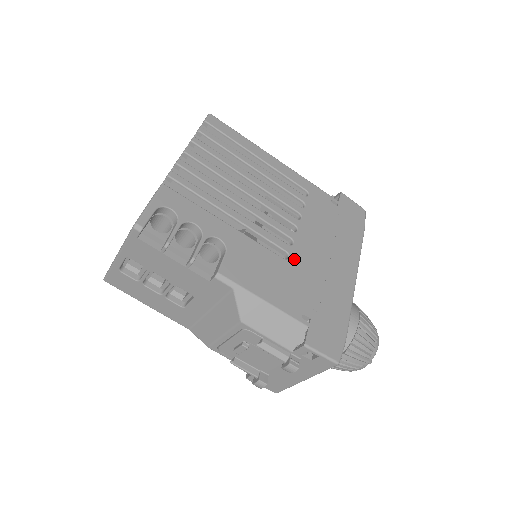
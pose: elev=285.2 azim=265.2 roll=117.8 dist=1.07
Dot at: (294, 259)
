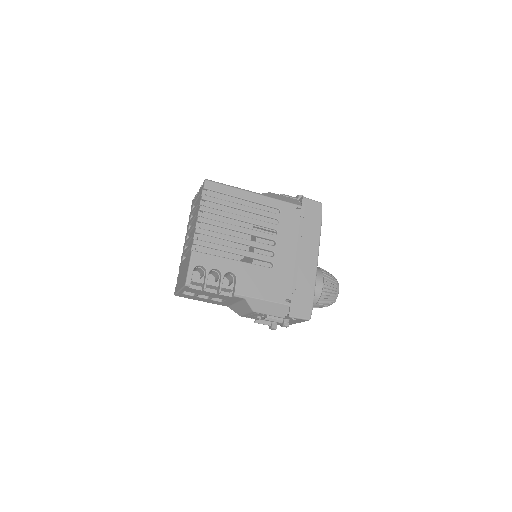
Dot at: (276, 265)
